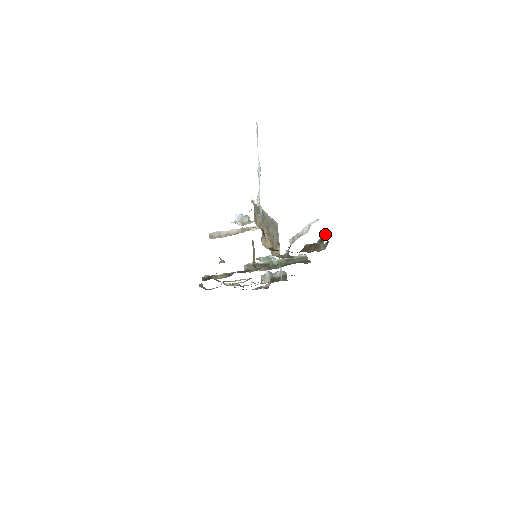
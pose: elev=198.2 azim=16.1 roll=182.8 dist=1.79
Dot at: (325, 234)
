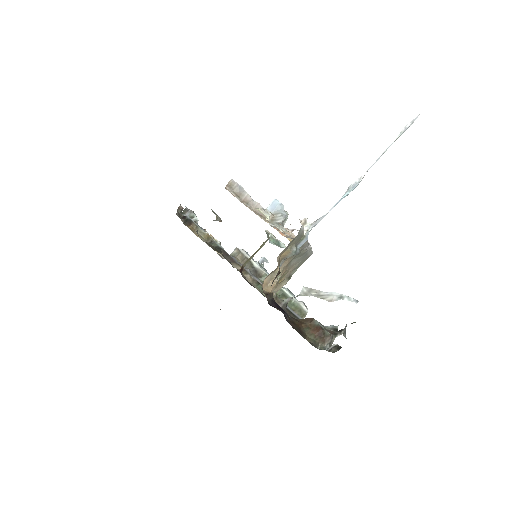
Dot at: occluded
